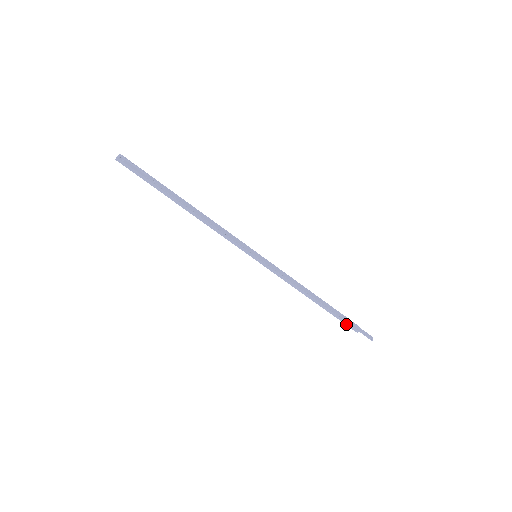
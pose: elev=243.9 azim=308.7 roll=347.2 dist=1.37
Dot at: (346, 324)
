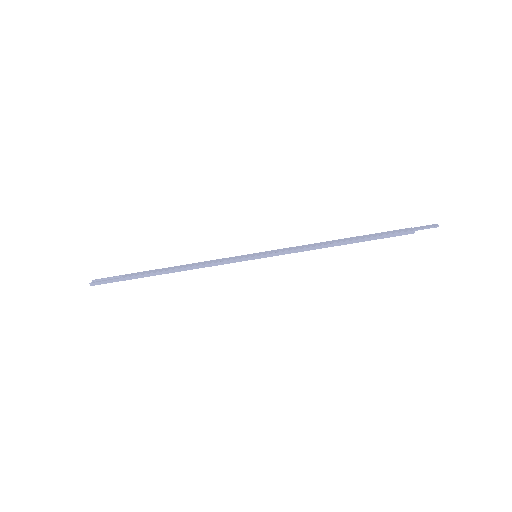
Dot at: (395, 236)
